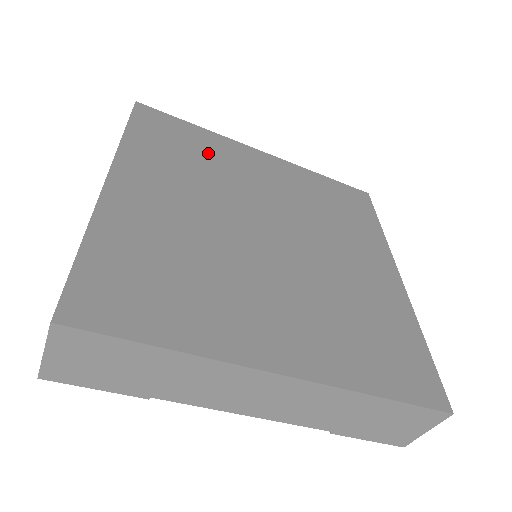
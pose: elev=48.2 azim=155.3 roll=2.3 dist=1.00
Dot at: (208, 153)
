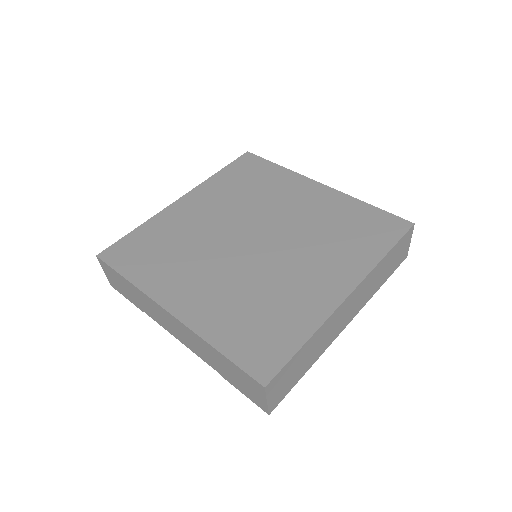
Dot at: (266, 184)
